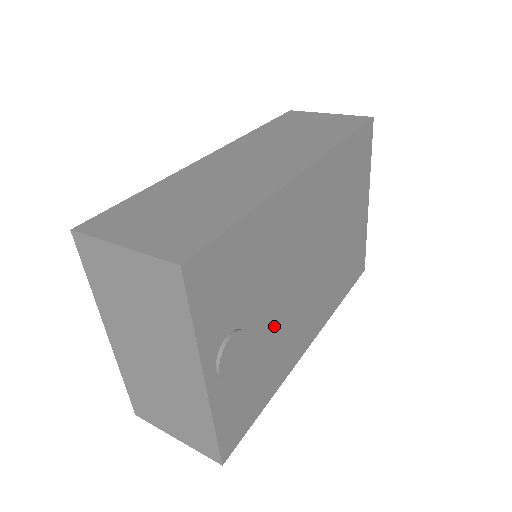
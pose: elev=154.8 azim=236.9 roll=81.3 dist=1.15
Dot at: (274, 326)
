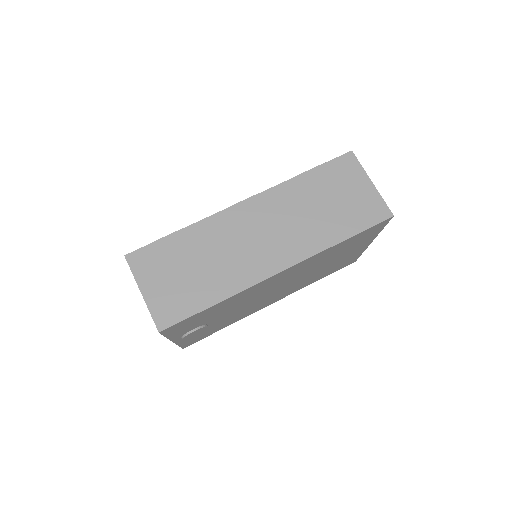
Dot at: (235, 313)
